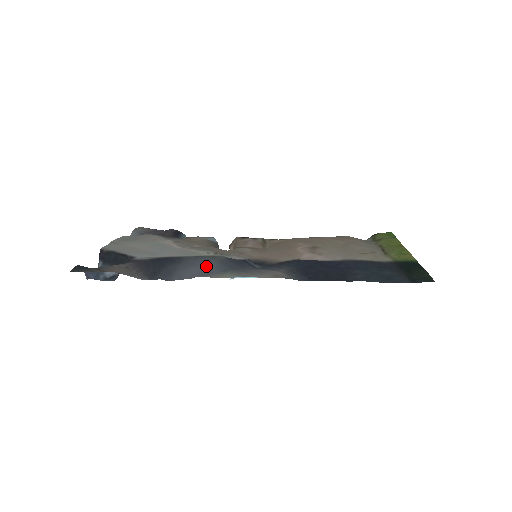
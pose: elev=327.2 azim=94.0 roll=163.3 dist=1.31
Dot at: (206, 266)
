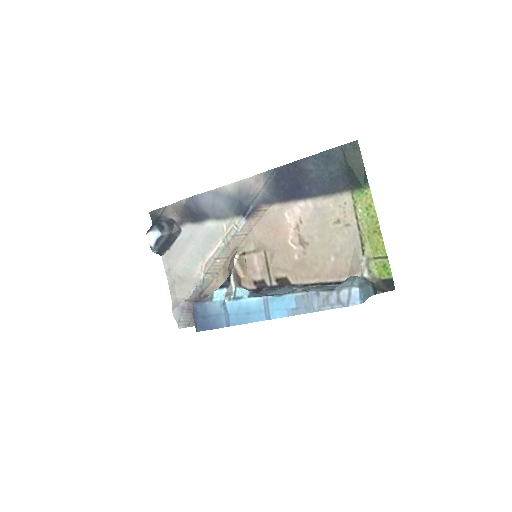
Dot at: (220, 204)
